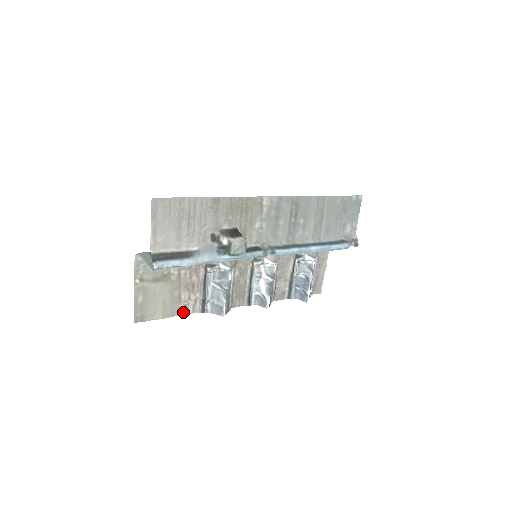
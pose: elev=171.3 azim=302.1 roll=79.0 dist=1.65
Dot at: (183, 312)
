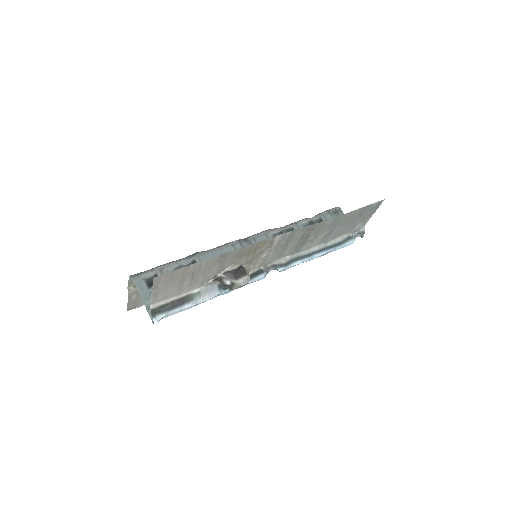
Dot at: occluded
